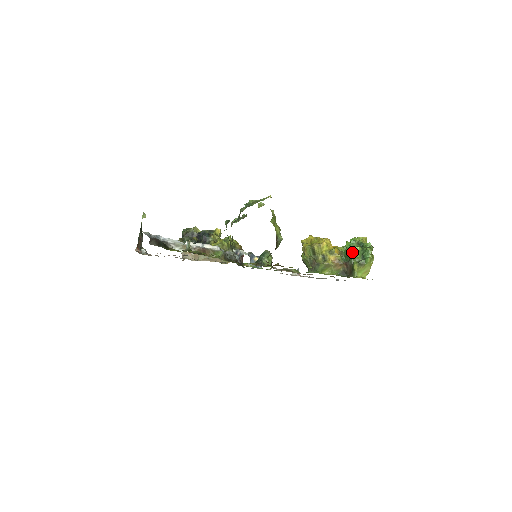
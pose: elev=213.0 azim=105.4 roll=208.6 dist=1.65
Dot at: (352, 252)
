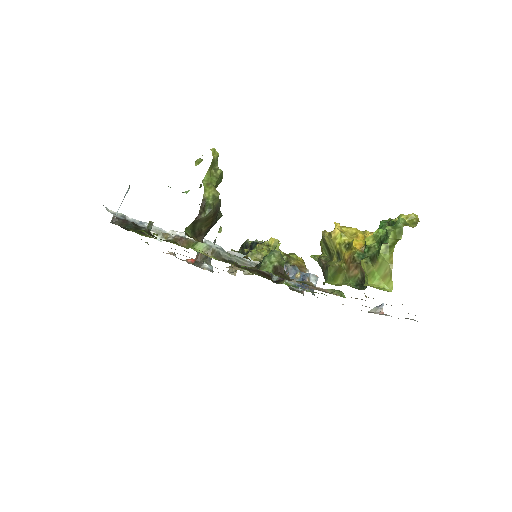
Dot at: (369, 240)
